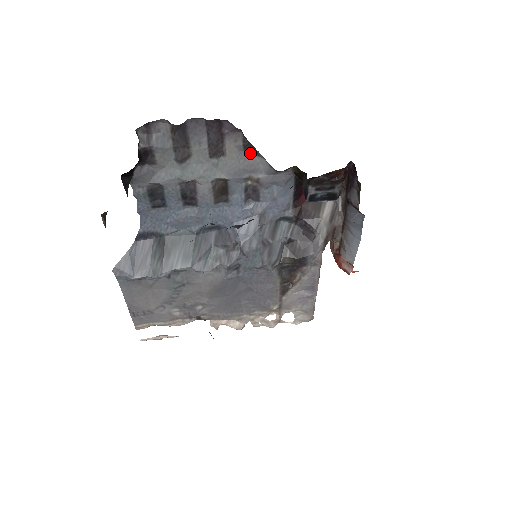
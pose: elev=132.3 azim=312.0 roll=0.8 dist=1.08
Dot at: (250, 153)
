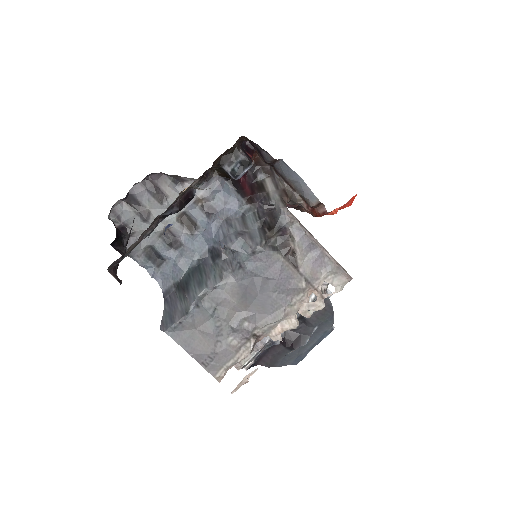
Dot at: (181, 184)
